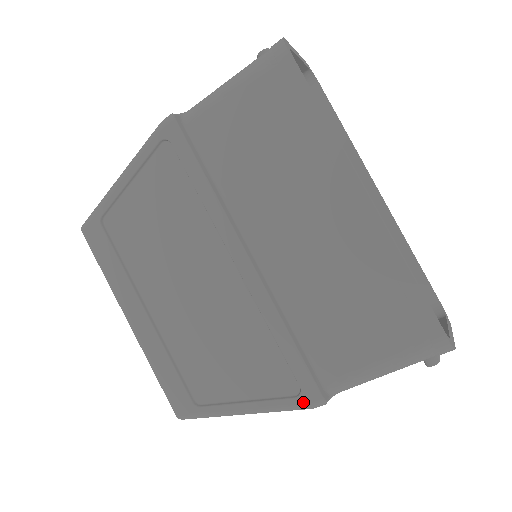
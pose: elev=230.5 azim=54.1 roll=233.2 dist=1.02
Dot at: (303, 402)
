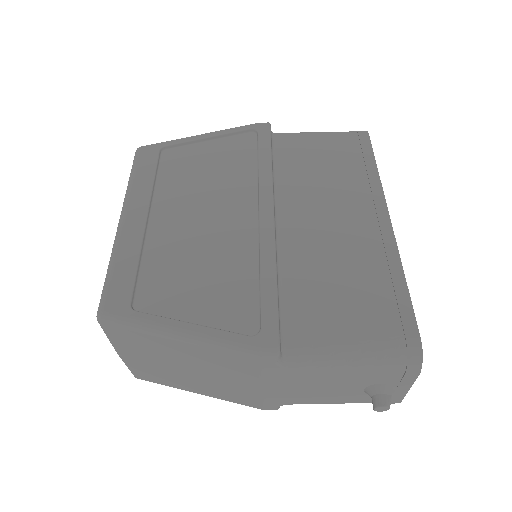
Dot at: (256, 342)
